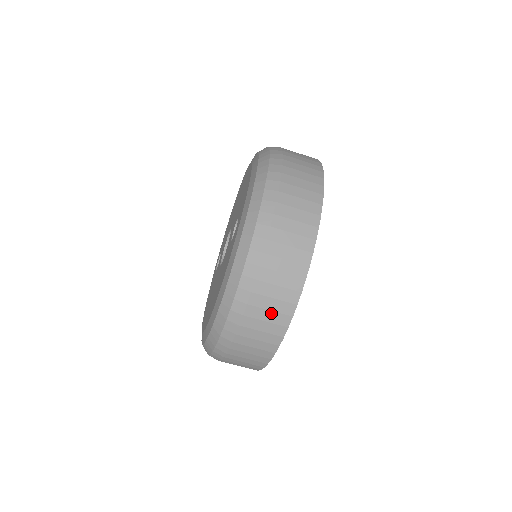
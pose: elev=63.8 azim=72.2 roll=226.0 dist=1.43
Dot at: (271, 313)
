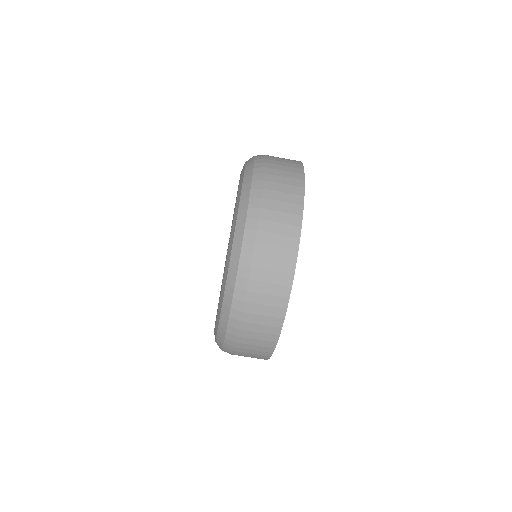
Dot at: (272, 285)
